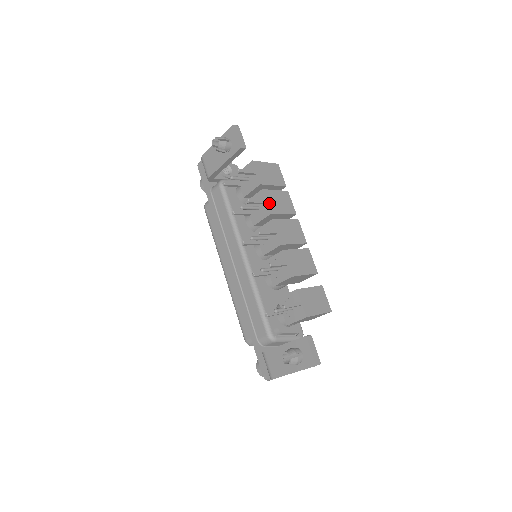
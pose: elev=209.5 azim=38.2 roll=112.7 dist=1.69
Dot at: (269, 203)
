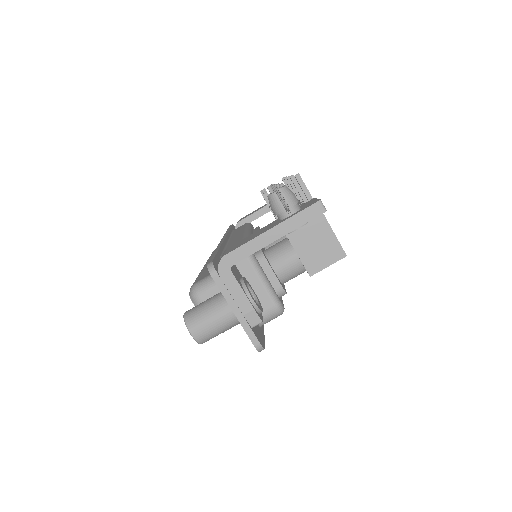
Dot at: occluded
